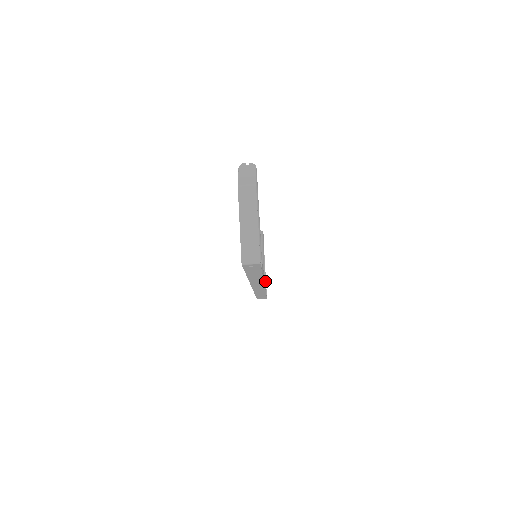
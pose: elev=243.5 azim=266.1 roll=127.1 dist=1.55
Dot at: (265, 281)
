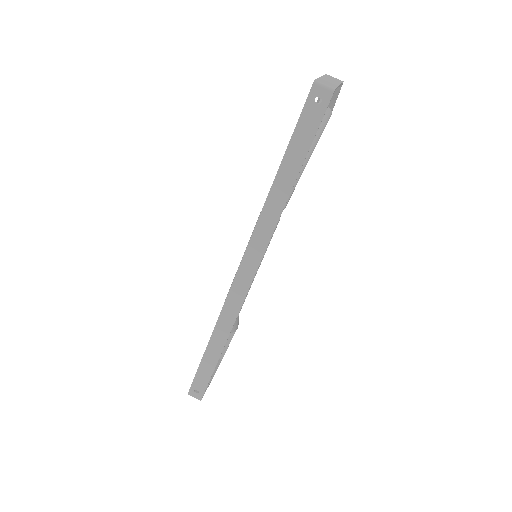
Dot at: (209, 383)
